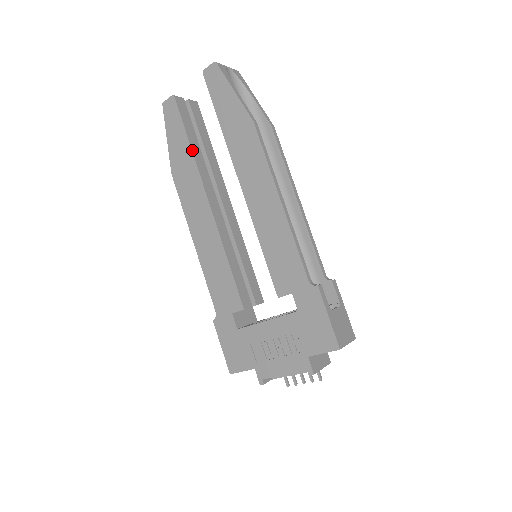
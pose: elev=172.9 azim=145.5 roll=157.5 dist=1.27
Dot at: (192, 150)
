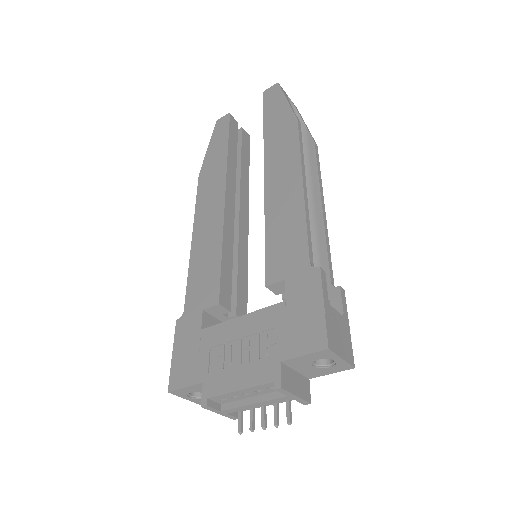
Dot at: (228, 152)
